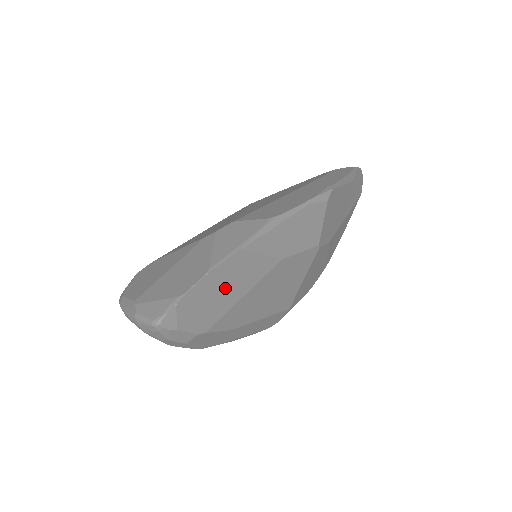
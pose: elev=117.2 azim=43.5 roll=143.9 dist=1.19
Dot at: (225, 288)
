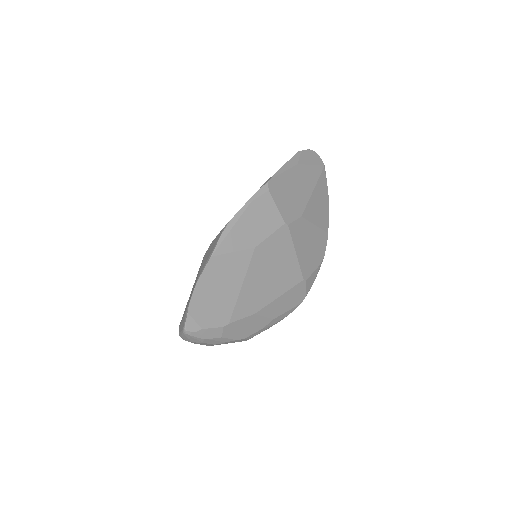
Dot at: (220, 287)
